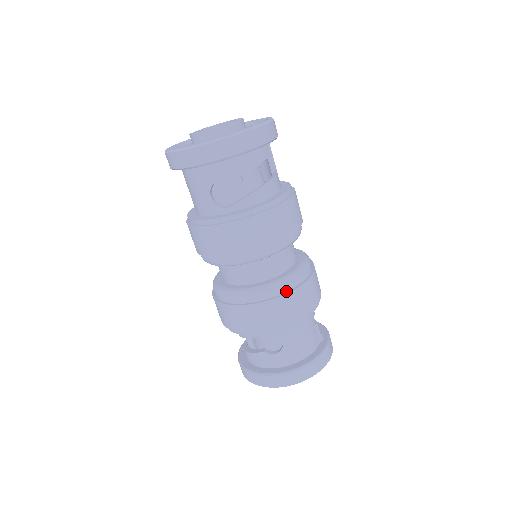
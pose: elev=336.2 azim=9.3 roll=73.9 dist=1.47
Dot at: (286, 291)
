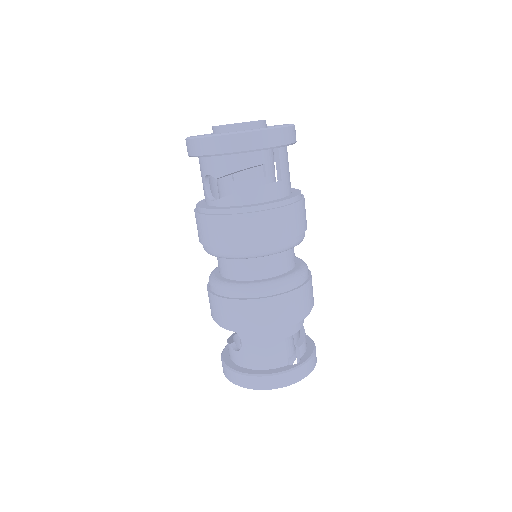
Dot at: (244, 297)
